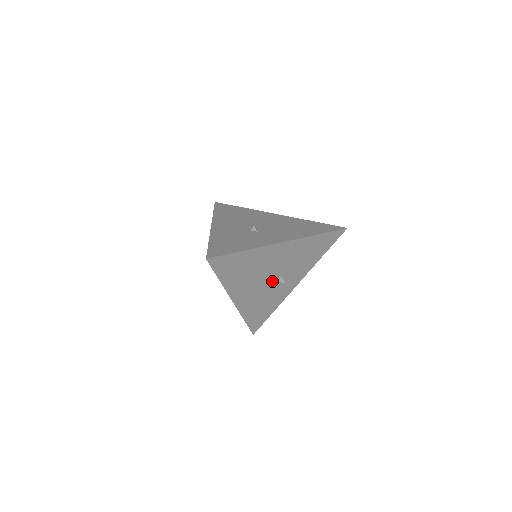
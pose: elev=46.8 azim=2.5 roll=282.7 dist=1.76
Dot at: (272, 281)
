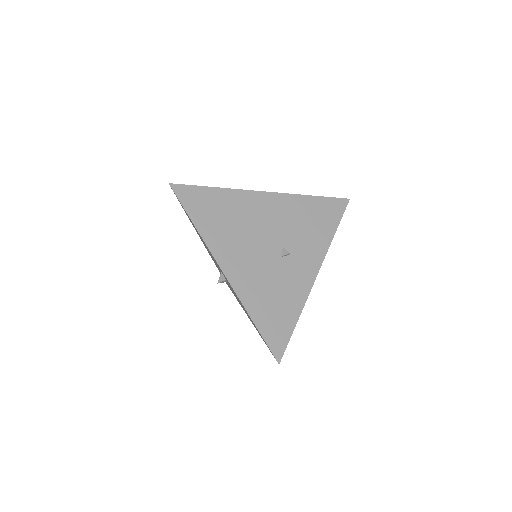
Dot at: (273, 254)
